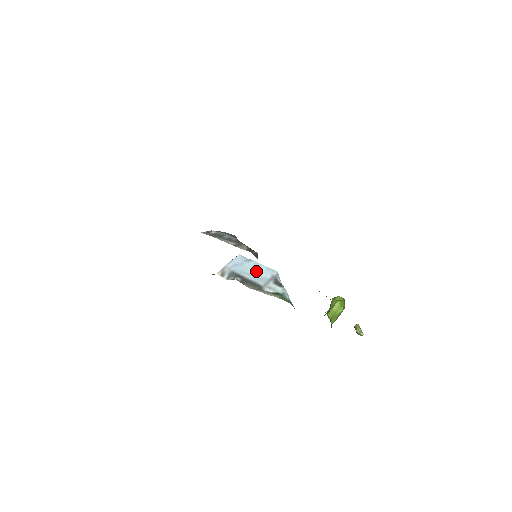
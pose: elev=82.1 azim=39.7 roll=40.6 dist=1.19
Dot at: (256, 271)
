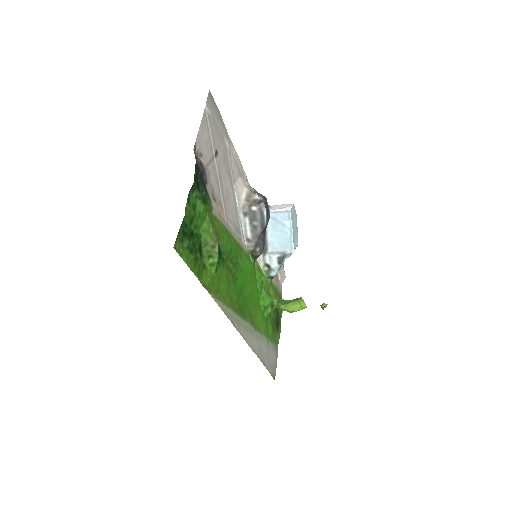
Dot at: (279, 238)
